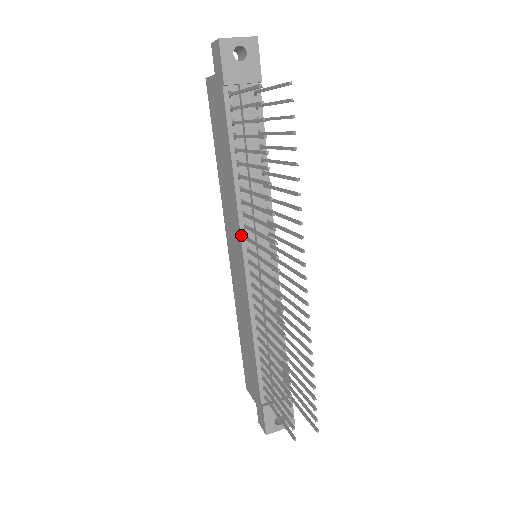
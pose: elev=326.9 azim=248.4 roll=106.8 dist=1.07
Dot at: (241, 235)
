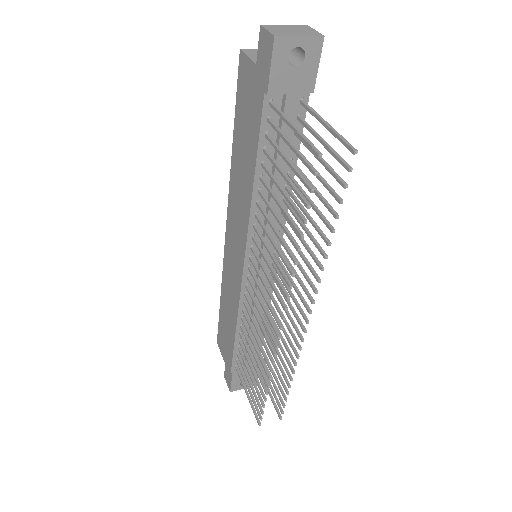
Dot at: (247, 244)
